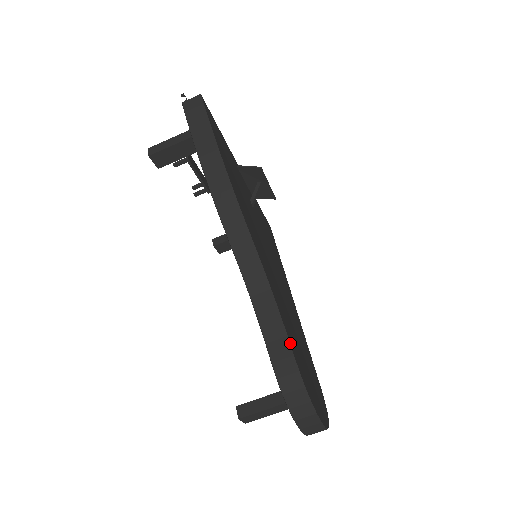
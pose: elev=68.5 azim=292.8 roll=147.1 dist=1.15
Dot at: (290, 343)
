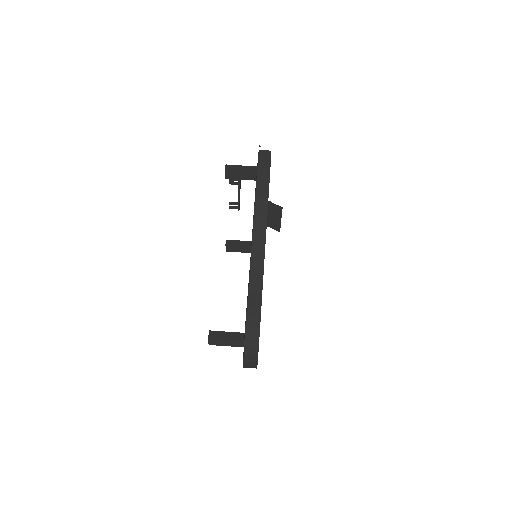
Dot at: occluded
